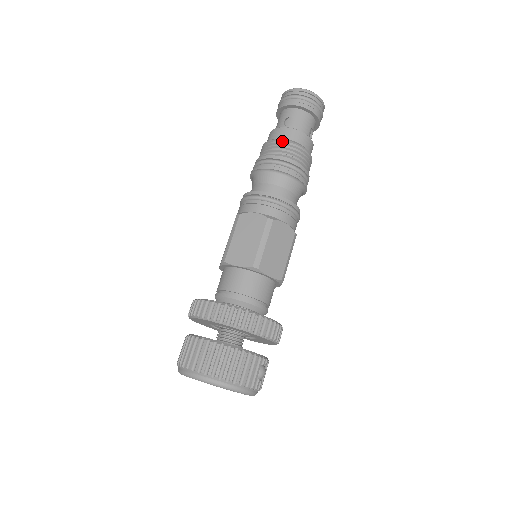
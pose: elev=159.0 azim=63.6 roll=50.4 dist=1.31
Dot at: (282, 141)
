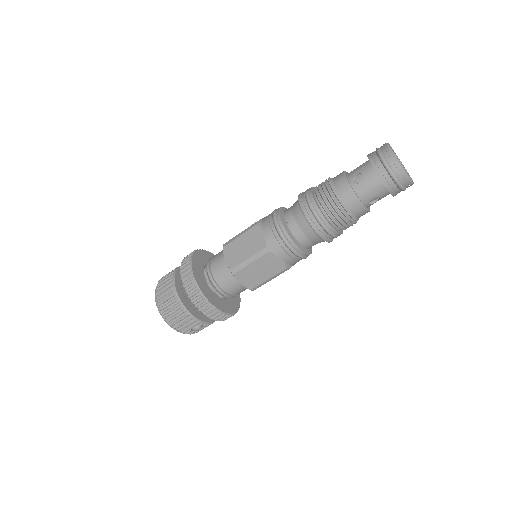
Dot at: (334, 194)
